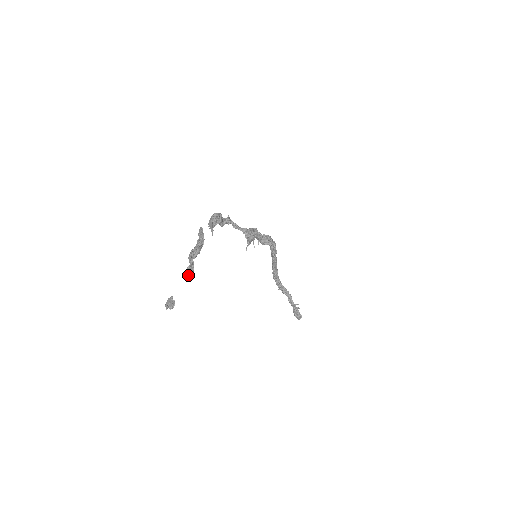
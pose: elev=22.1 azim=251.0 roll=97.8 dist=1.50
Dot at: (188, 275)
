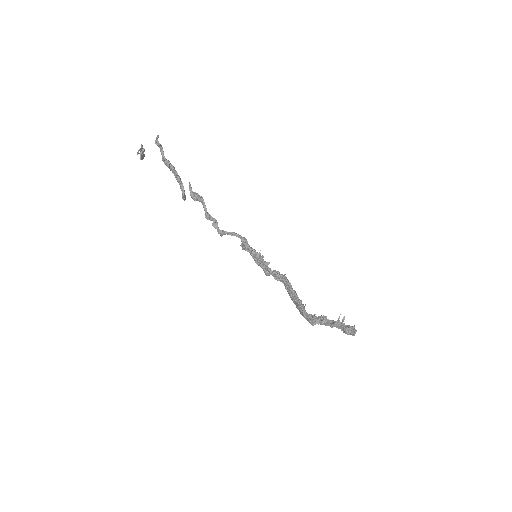
Dot at: (156, 142)
